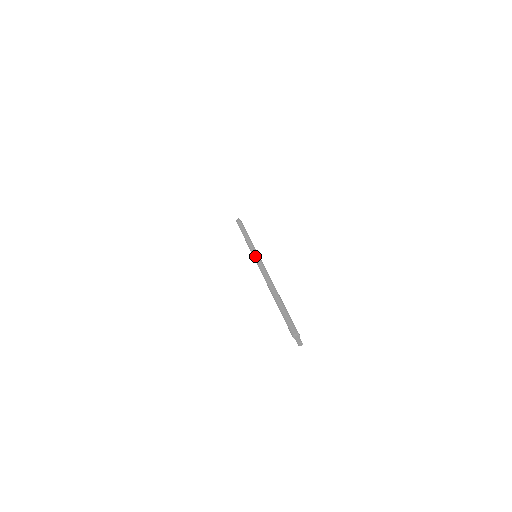
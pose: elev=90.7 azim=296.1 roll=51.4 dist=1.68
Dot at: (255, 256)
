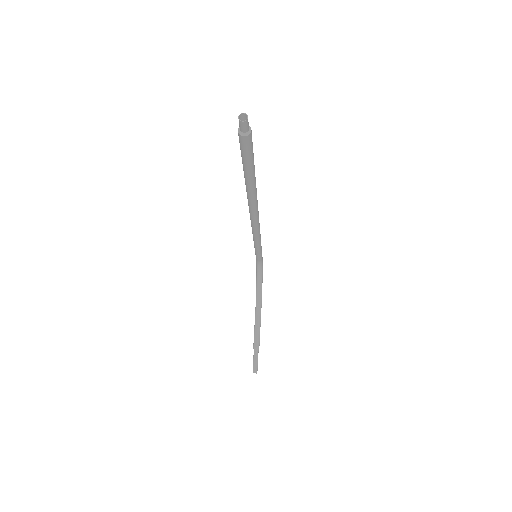
Dot at: occluded
